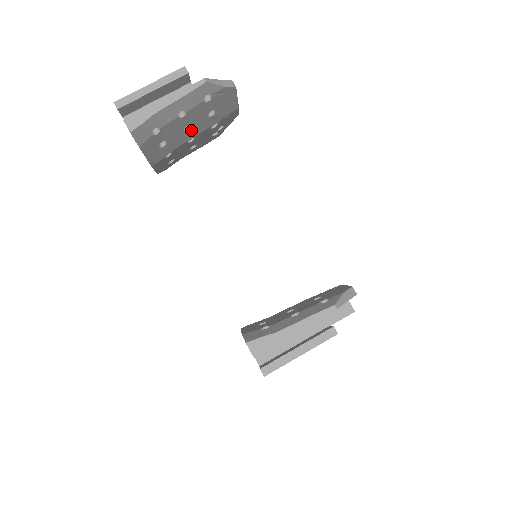
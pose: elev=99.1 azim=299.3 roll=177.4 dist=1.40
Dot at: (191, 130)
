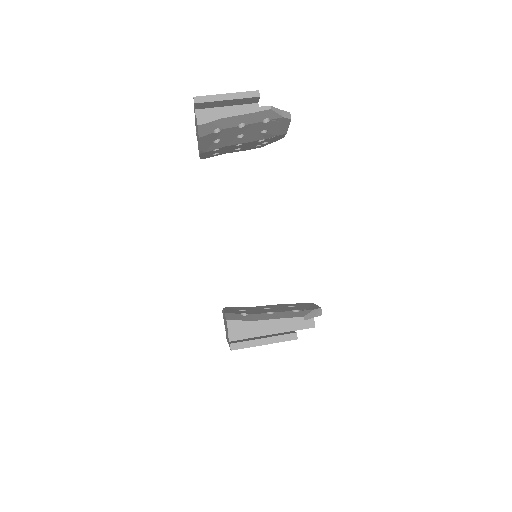
Dot at: (243, 138)
